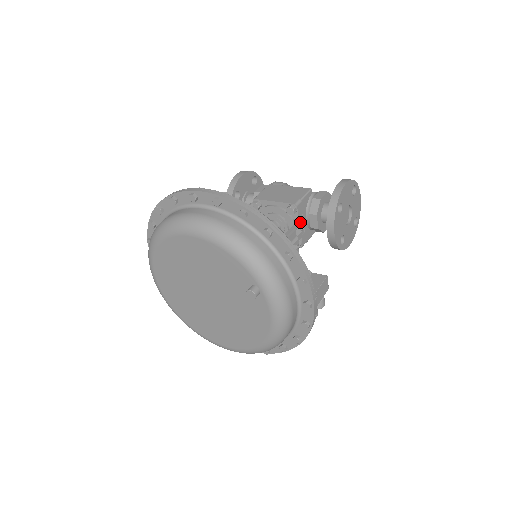
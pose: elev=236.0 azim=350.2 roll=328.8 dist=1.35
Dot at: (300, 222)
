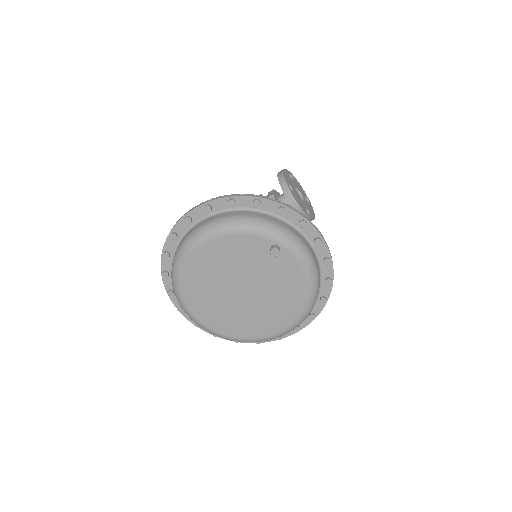
Dot at: occluded
